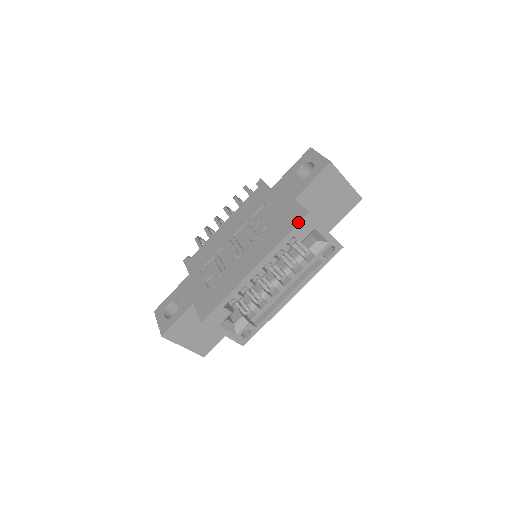
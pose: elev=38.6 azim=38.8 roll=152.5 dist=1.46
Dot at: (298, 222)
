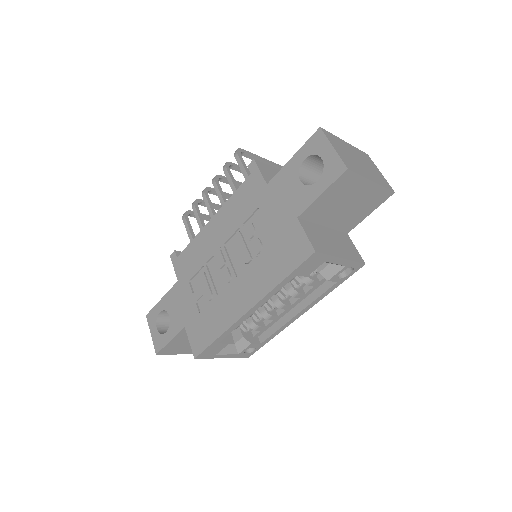
Dot at: (301, 262)
